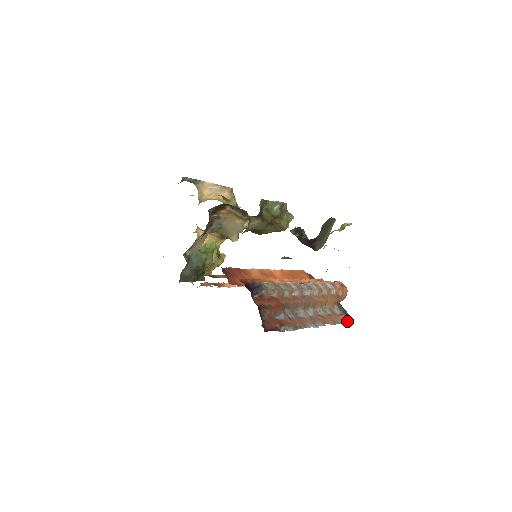
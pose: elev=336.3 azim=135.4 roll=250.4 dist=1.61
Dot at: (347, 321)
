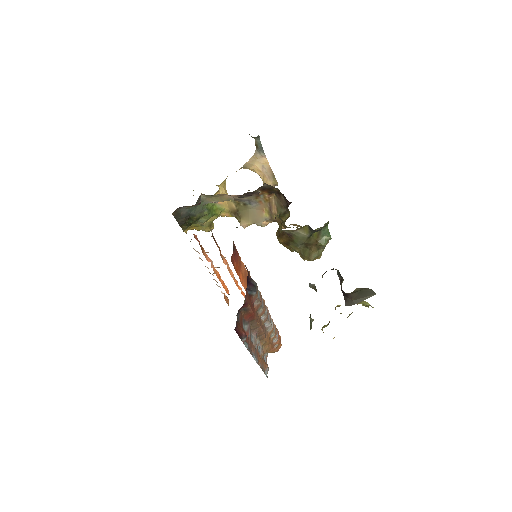
Dot at: occluded
